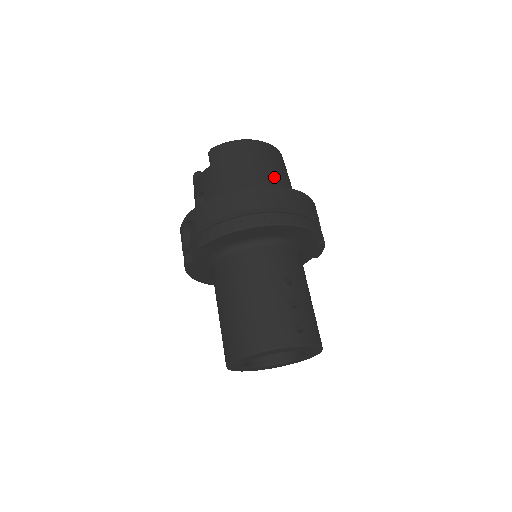
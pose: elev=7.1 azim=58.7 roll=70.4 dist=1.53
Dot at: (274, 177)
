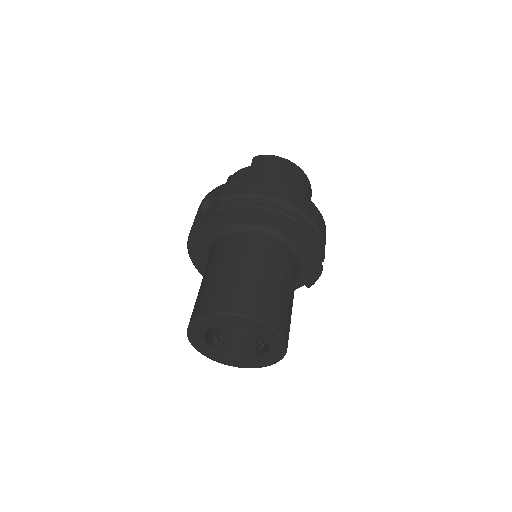
Dot at: occluded
